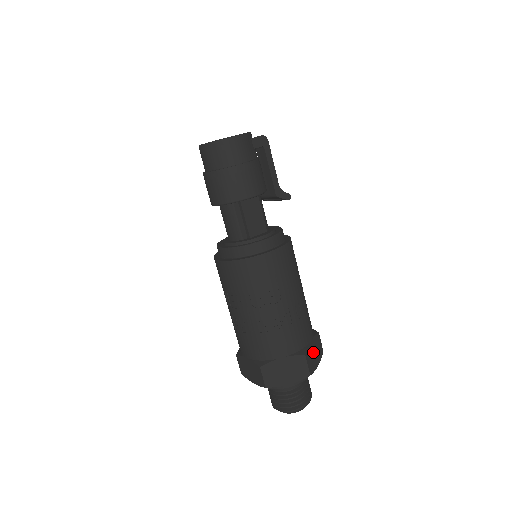
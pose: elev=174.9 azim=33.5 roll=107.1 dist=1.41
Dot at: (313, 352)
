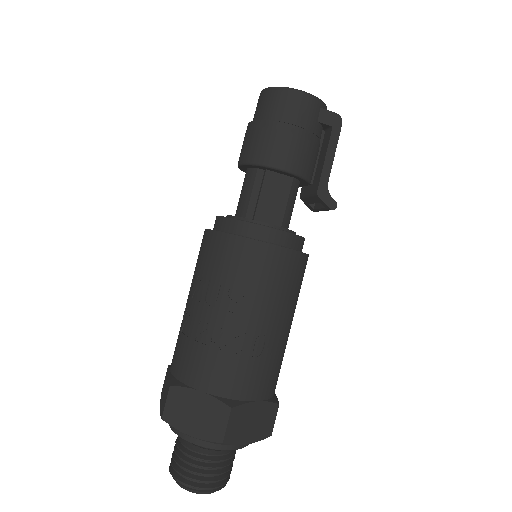
Dot at: (250, 418)
